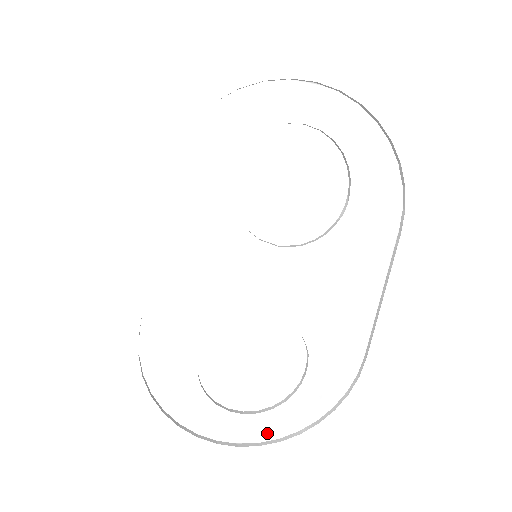
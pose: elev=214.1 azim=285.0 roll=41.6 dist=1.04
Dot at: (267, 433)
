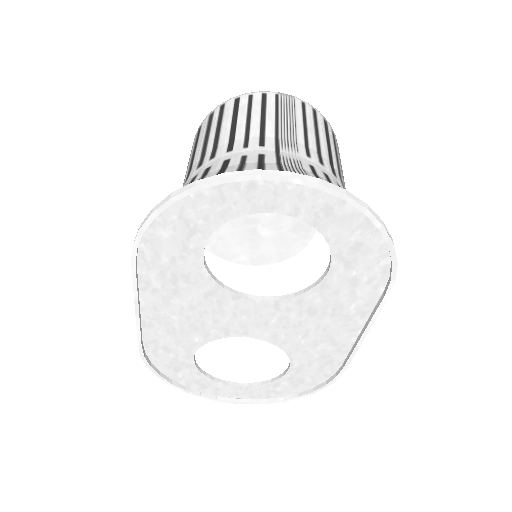
Dot at: (257, 395)
